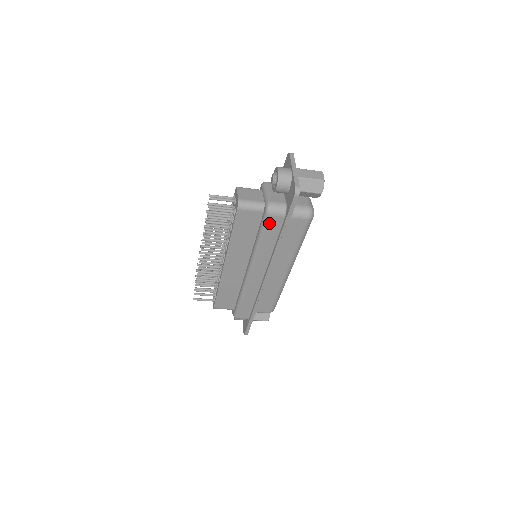
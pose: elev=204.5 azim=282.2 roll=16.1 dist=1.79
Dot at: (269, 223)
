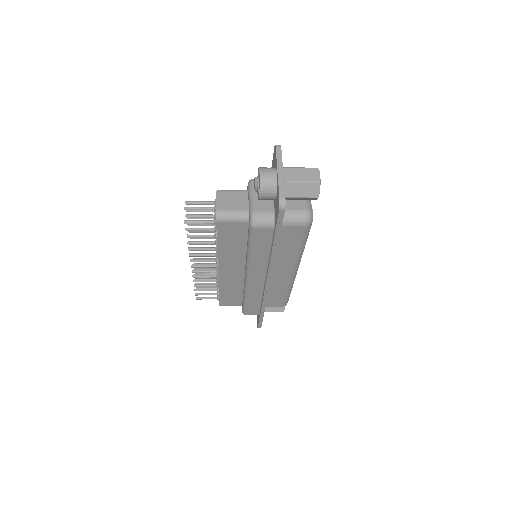
Dot at: (257, 235)
